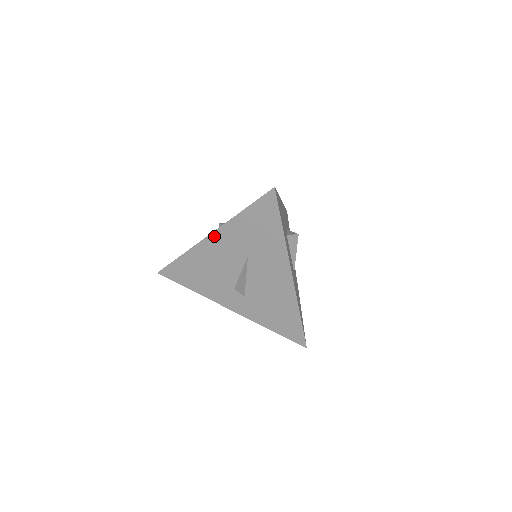
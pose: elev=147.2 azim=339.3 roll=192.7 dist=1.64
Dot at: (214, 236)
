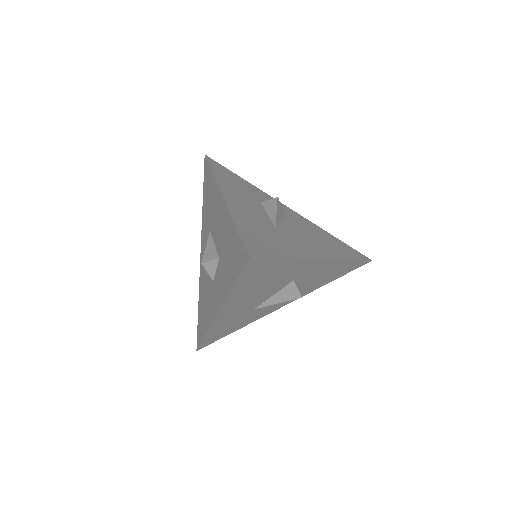
Dot at: (202, 248)
